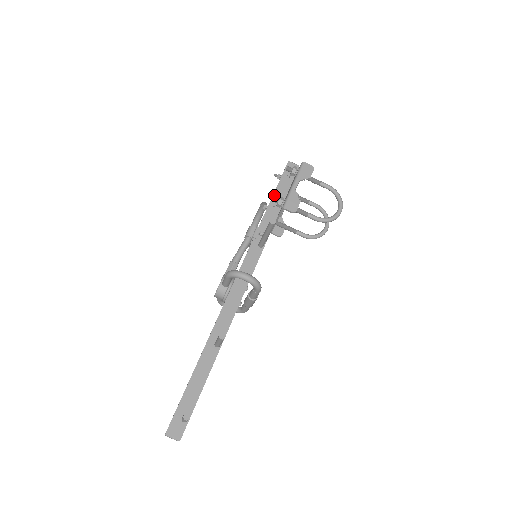
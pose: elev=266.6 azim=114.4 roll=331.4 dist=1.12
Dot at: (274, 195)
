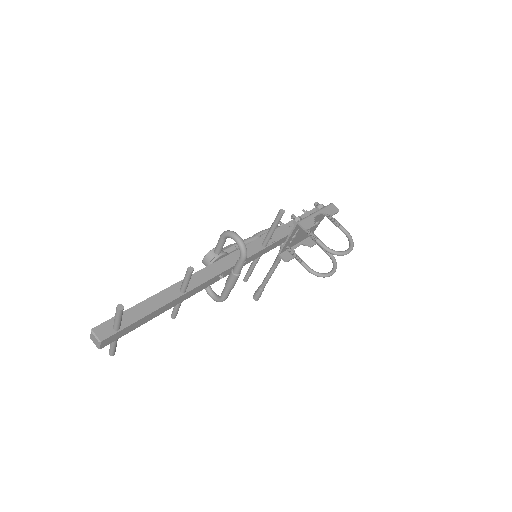
Dot at: occluded
